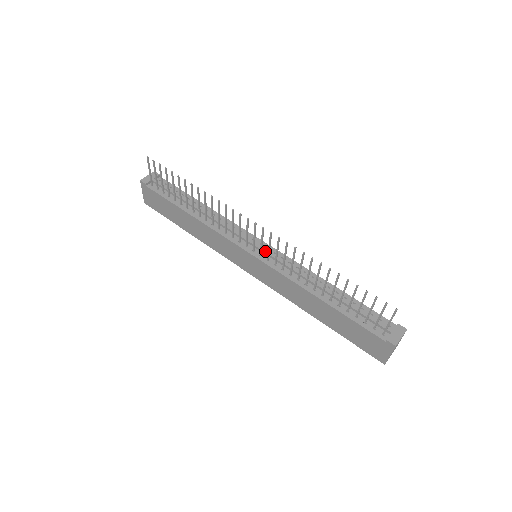
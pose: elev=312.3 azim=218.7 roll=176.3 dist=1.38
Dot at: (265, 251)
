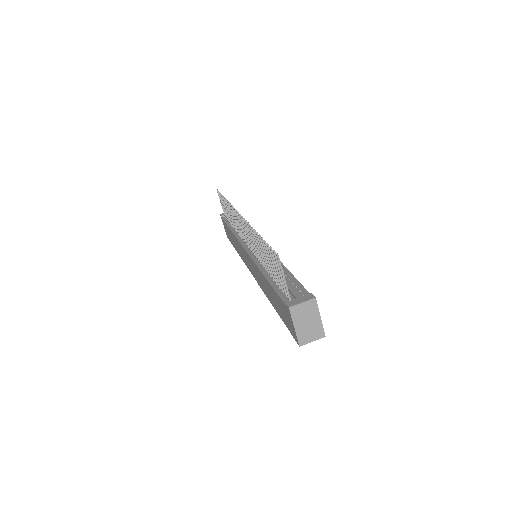
Dot at: occluded
